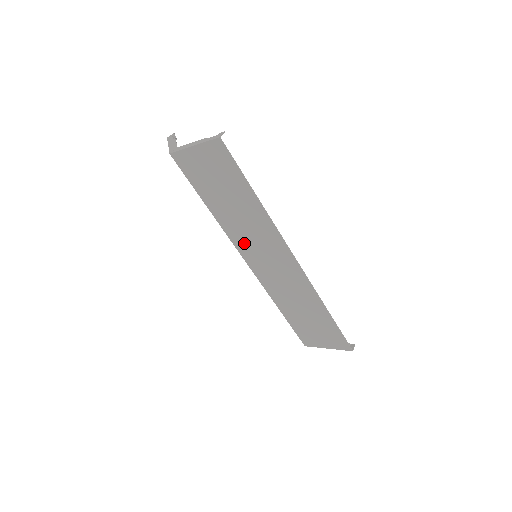
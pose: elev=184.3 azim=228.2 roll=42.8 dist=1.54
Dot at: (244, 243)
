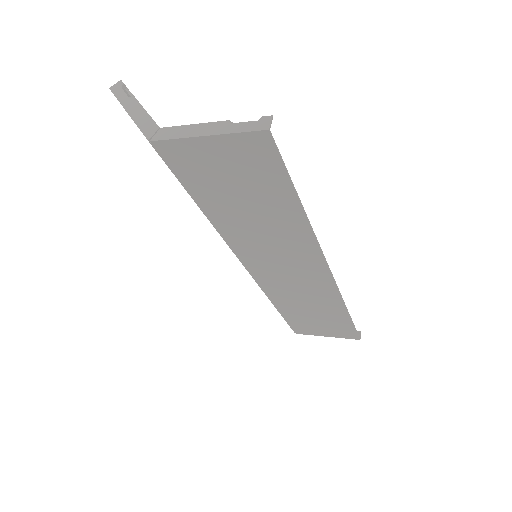
Dot at: (252, 251)
